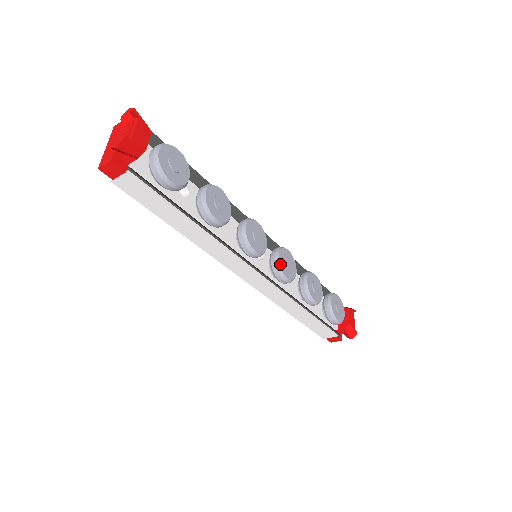
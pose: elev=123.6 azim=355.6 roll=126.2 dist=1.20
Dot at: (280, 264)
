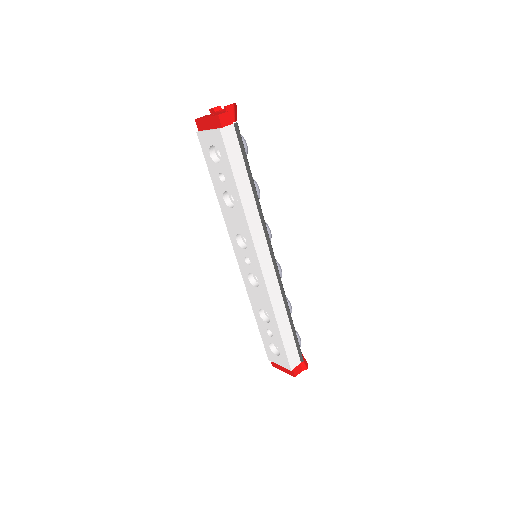
Dot at: occluded
